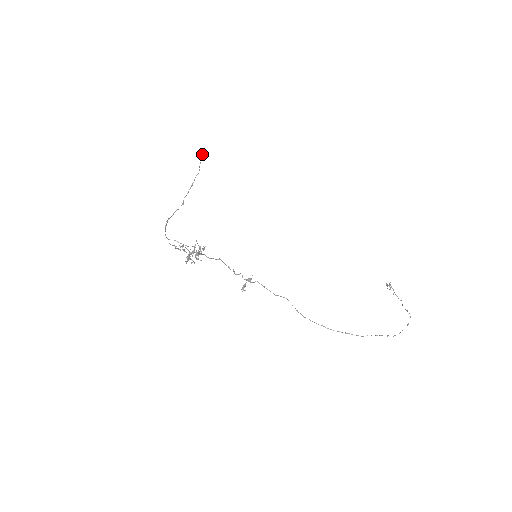
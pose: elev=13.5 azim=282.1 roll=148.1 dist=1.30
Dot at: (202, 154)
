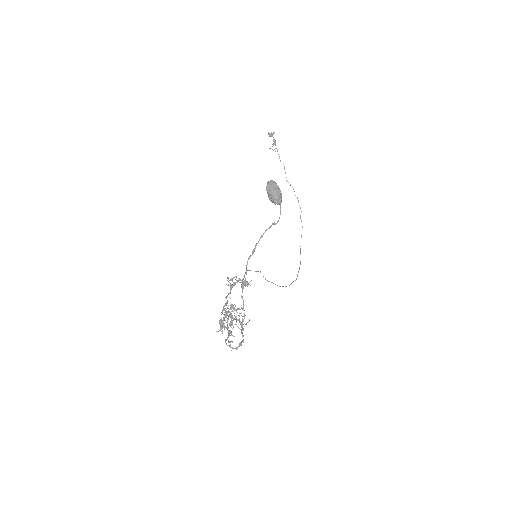
Dot at: occluded
